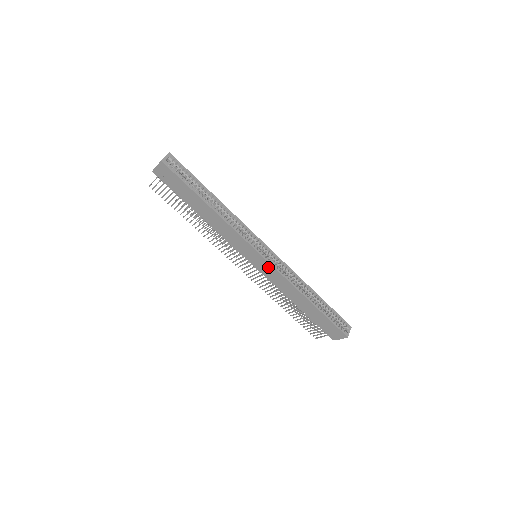
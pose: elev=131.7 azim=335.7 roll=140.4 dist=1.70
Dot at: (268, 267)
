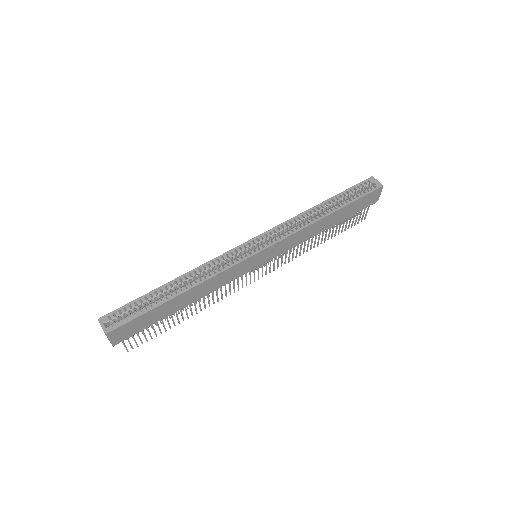
Dot at: (275, 248)
